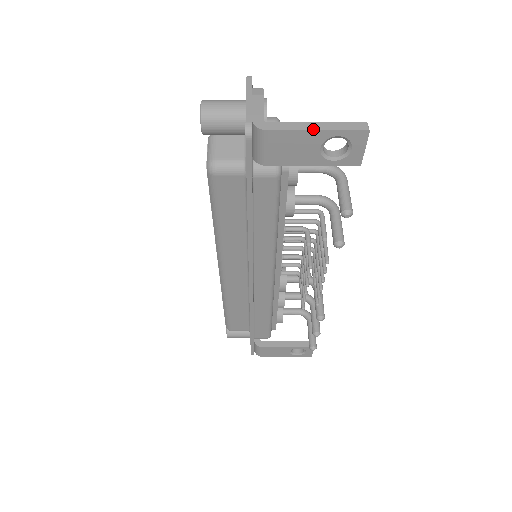
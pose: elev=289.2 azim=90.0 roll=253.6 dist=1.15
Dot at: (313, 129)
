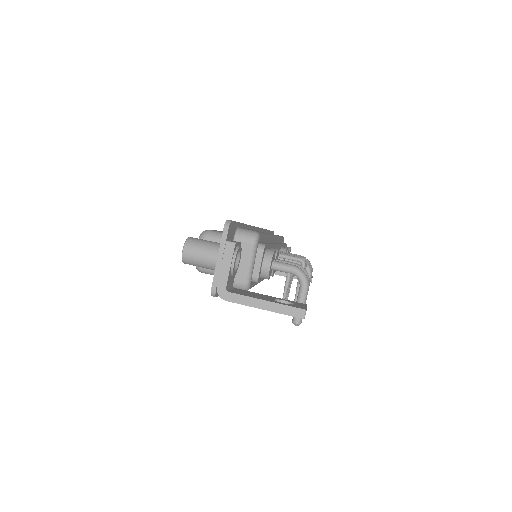
Dot at: (261, 308)
